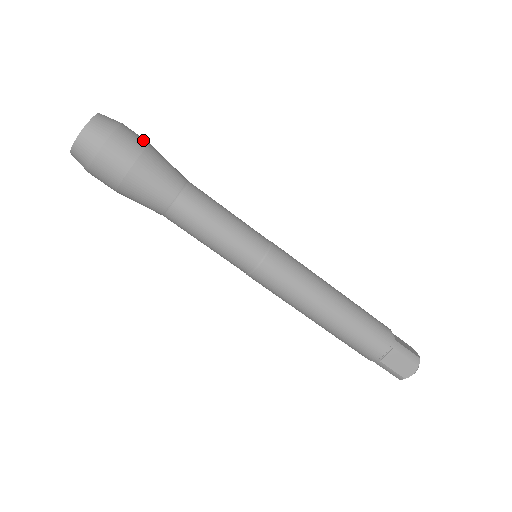
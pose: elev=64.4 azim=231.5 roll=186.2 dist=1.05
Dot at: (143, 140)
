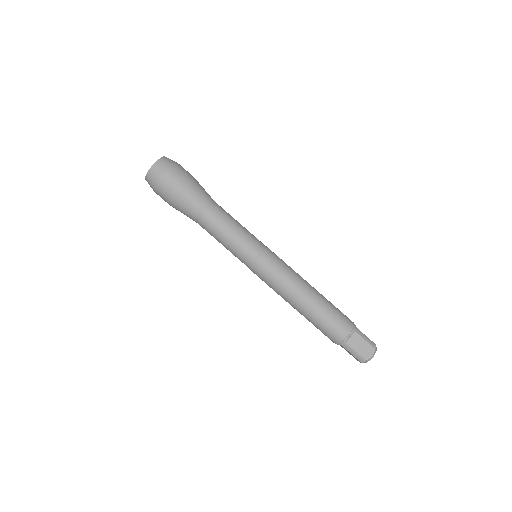
Dot at: (190, 174)
